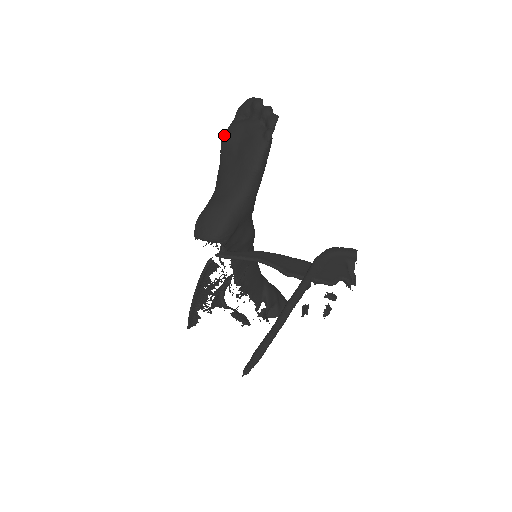
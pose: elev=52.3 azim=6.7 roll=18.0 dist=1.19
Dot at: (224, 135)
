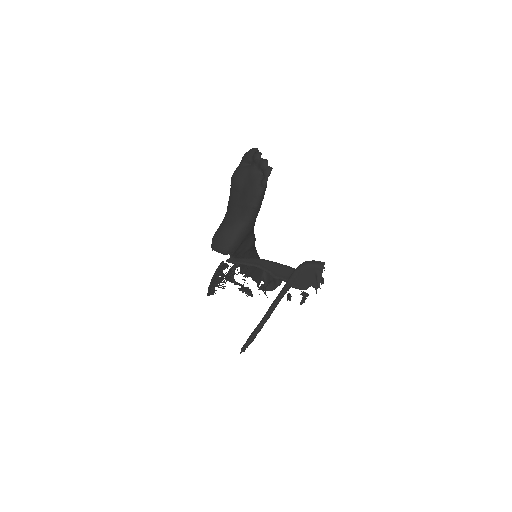
Dot at: (233, 175)
